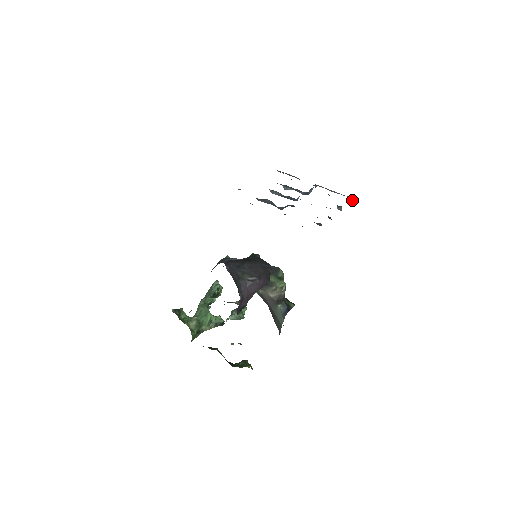
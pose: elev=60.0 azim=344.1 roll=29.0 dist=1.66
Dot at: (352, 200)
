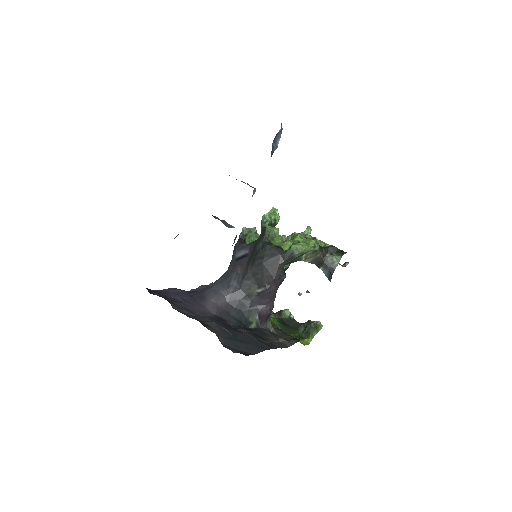
Dot at: occluded
